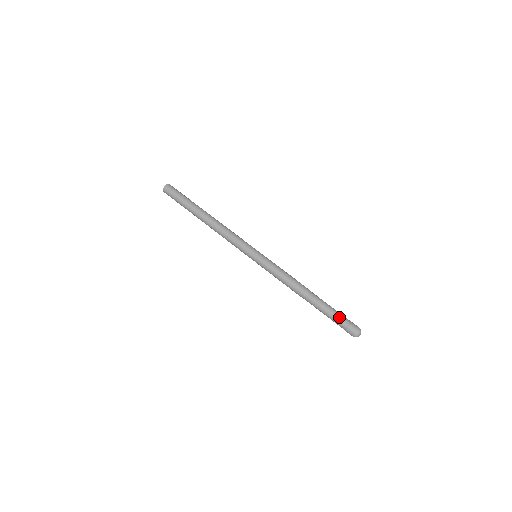
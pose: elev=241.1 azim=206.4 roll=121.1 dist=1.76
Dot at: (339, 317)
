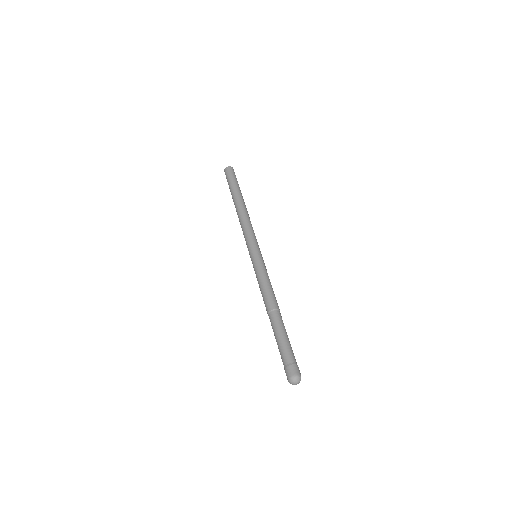
Dot at: (291, 350)
